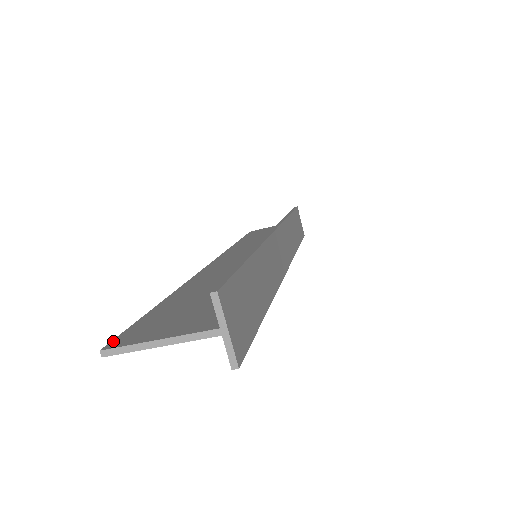
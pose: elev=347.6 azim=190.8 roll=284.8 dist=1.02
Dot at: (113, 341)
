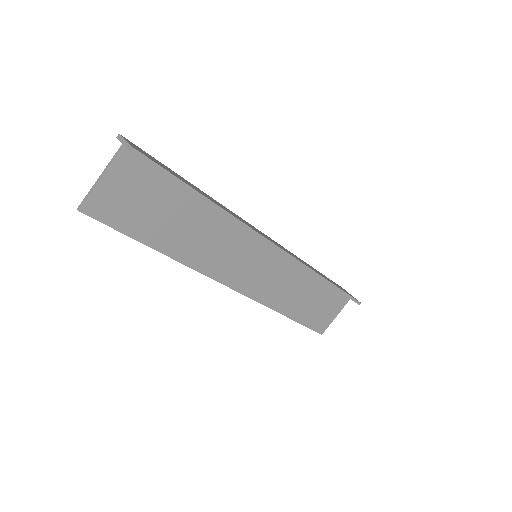
Dot at: (90, 213)
